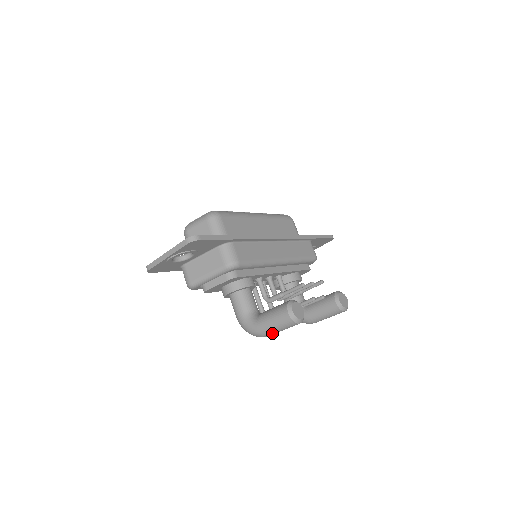
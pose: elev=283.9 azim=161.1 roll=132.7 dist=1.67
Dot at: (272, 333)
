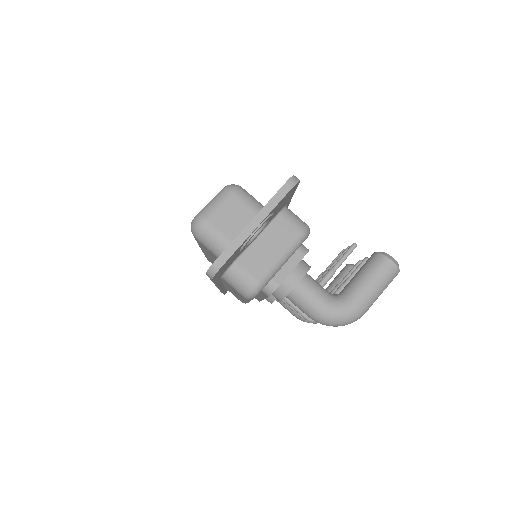
Dot at: (372, 304)
